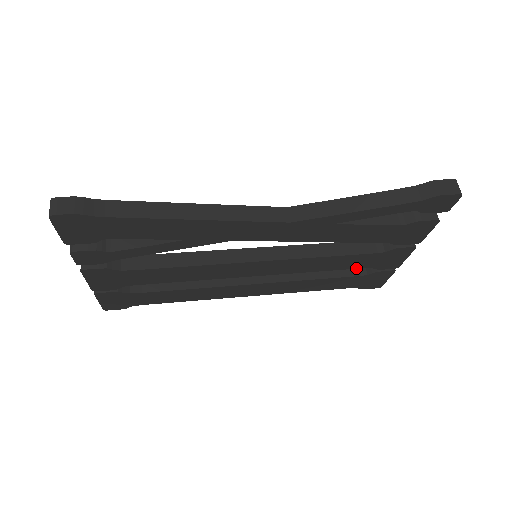
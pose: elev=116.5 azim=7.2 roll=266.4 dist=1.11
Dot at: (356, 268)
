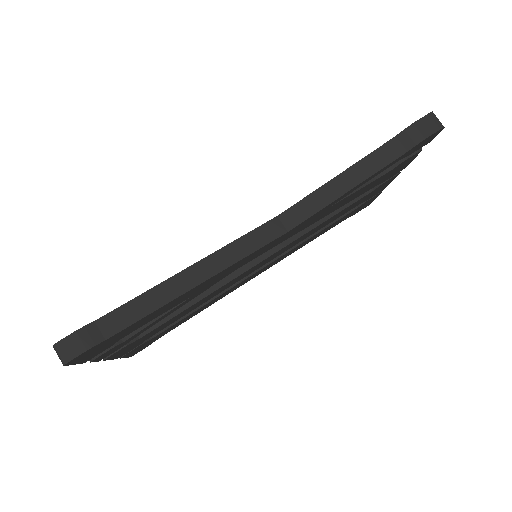
Dot at: occluded
